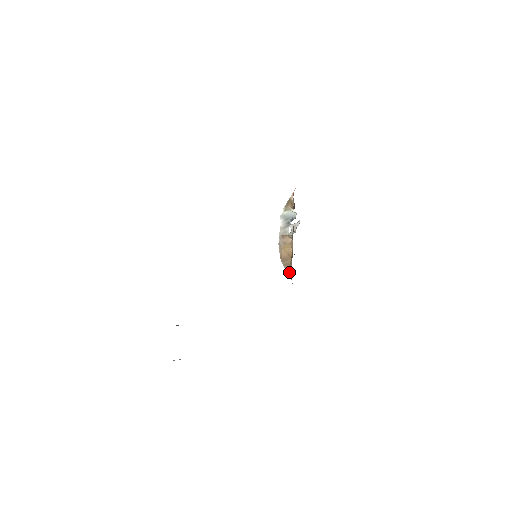
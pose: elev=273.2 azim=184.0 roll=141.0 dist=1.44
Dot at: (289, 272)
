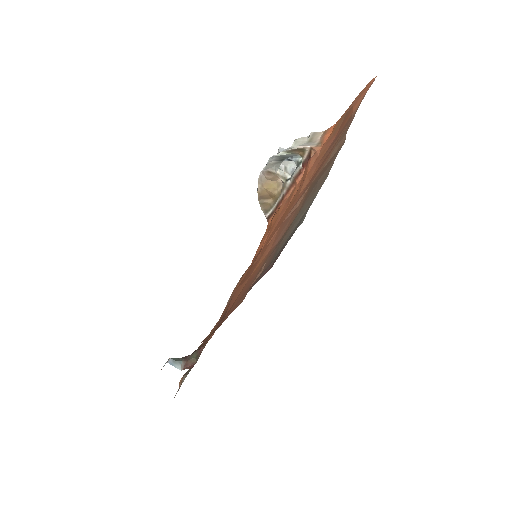
Dot at: (266, 213)
